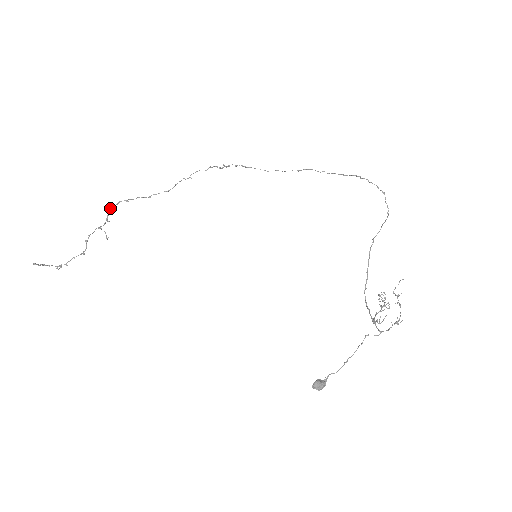
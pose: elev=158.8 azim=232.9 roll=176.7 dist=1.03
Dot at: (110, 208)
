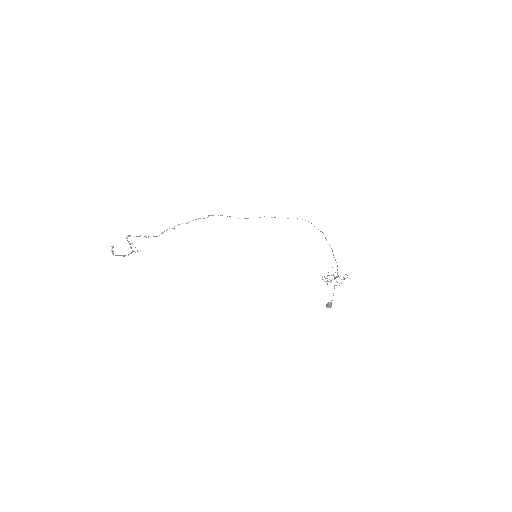
Dot at: occluded
